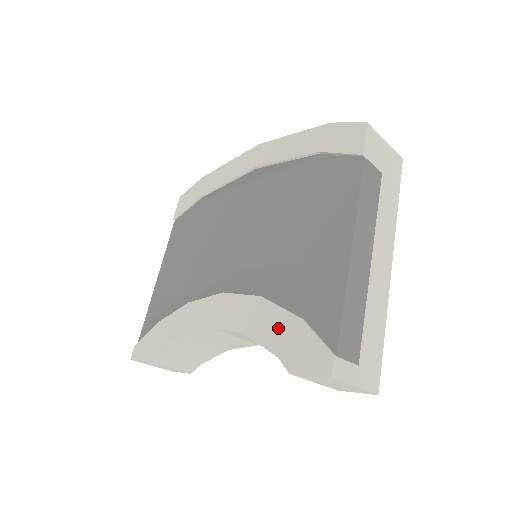
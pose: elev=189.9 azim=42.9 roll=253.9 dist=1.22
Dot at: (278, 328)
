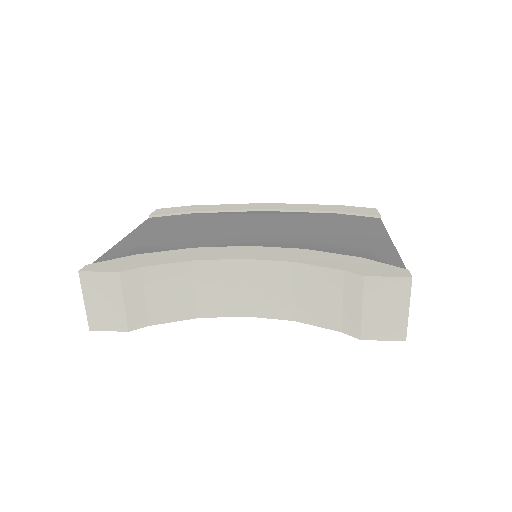
Dot at: (336, 260)
